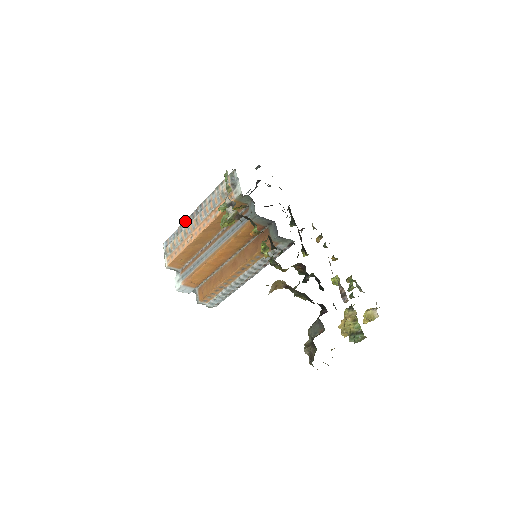
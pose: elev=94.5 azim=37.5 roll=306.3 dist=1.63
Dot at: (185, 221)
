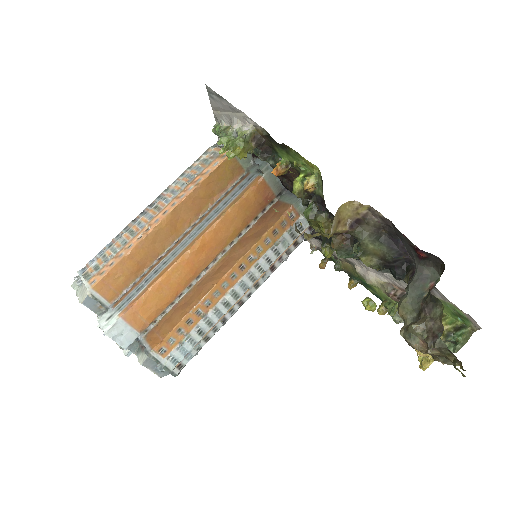
Dot at: (127, 226)
